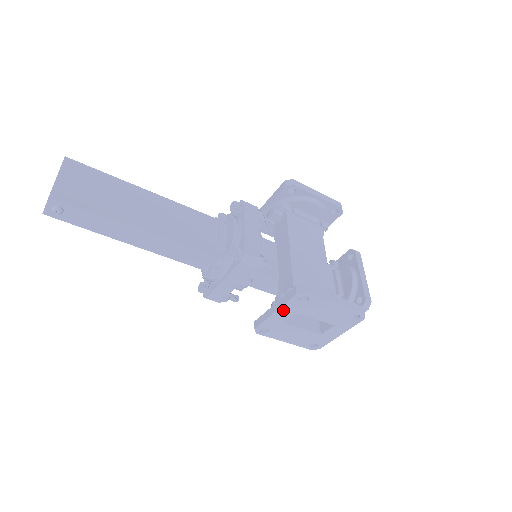
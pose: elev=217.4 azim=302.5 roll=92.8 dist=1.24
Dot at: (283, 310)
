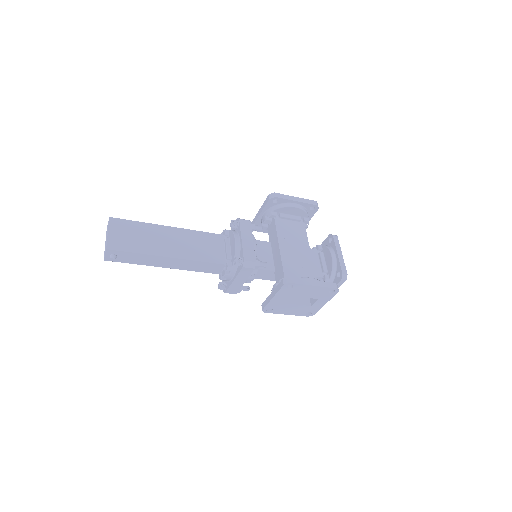
Dot at: (278, 296)
